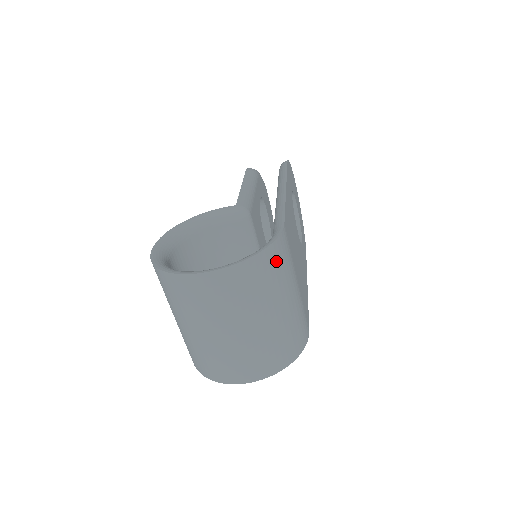
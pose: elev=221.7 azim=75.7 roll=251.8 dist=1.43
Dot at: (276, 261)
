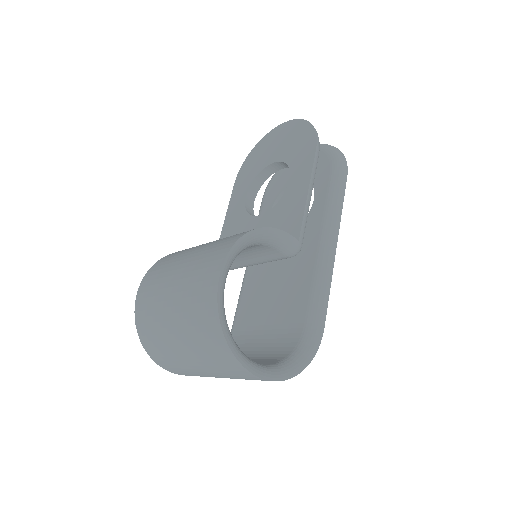
Dot at: occluded
